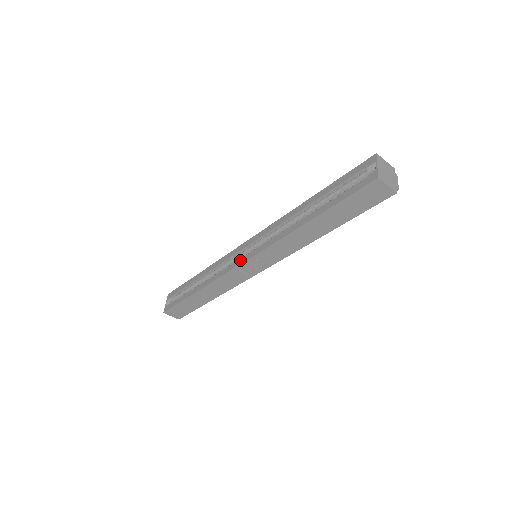
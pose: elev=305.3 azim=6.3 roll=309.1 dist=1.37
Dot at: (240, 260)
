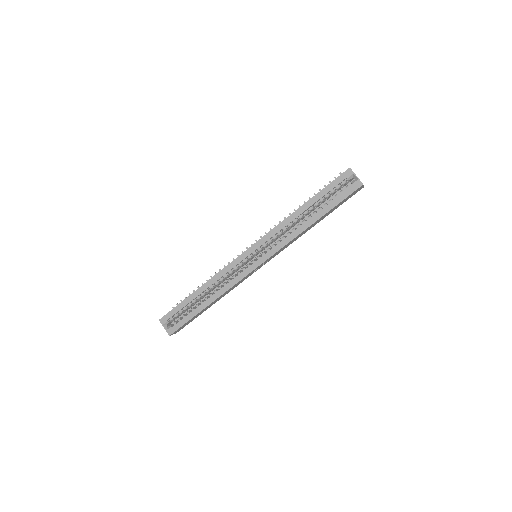
Dot at: (253, 265)
